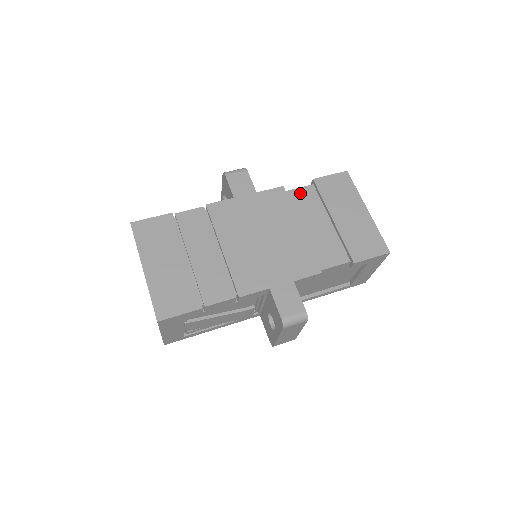
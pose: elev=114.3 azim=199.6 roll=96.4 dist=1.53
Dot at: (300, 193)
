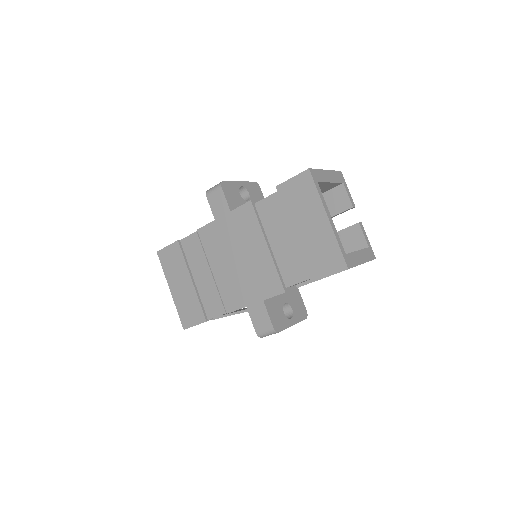
Dot at: (267, 203)
